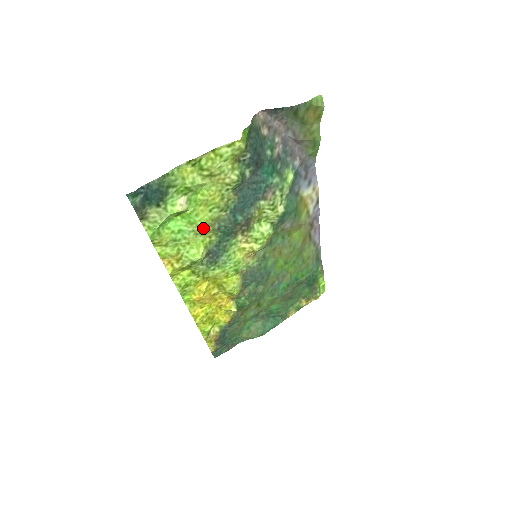
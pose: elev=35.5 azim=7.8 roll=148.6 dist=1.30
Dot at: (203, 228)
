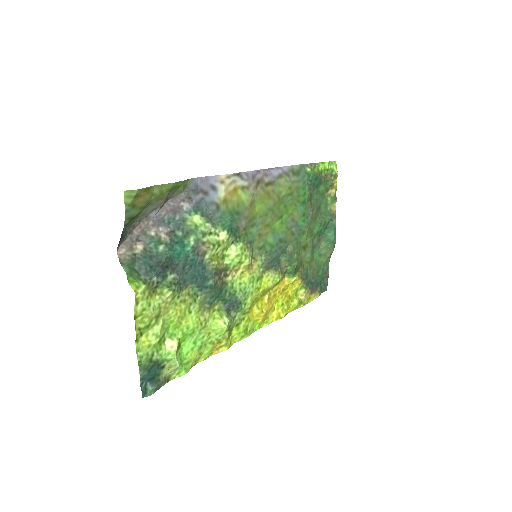
Dot at: (202, 319)
